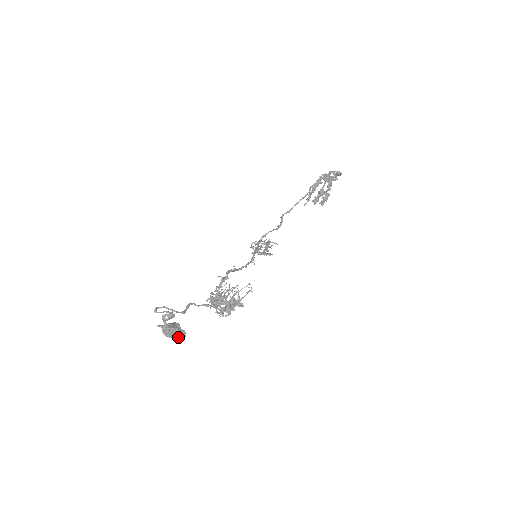
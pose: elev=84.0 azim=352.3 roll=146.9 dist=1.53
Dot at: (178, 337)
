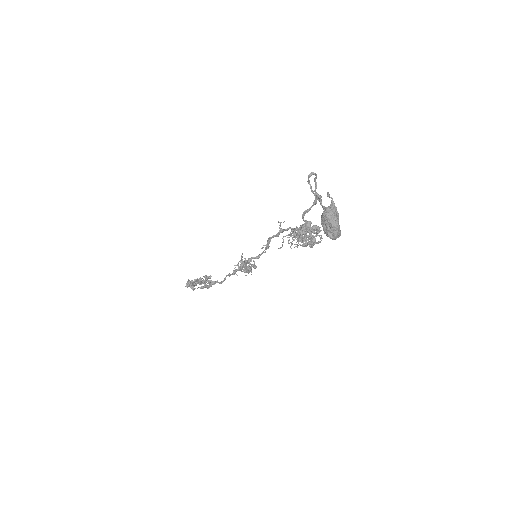
Dot at: (339, 231)
